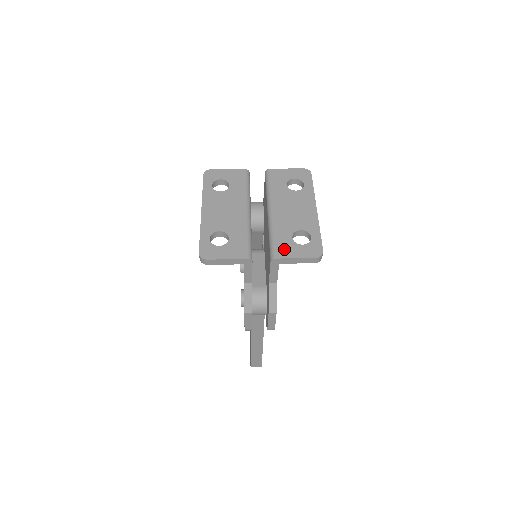
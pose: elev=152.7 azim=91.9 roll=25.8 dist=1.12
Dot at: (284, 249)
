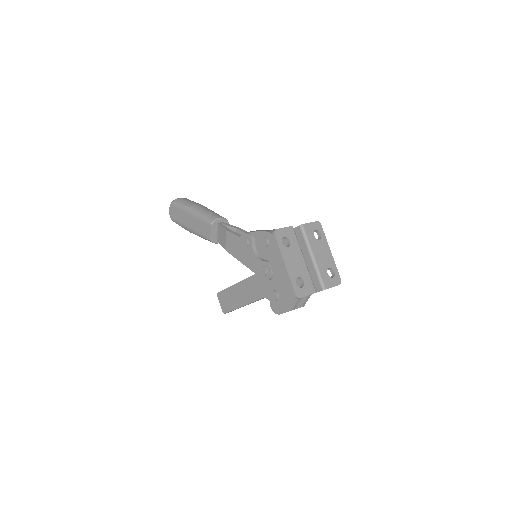
Dot at: (327, 282)
